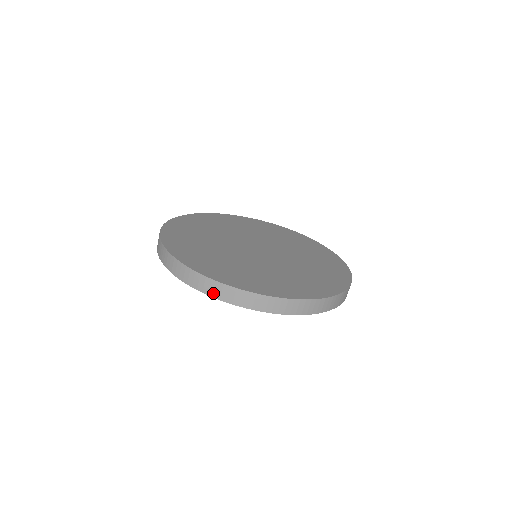
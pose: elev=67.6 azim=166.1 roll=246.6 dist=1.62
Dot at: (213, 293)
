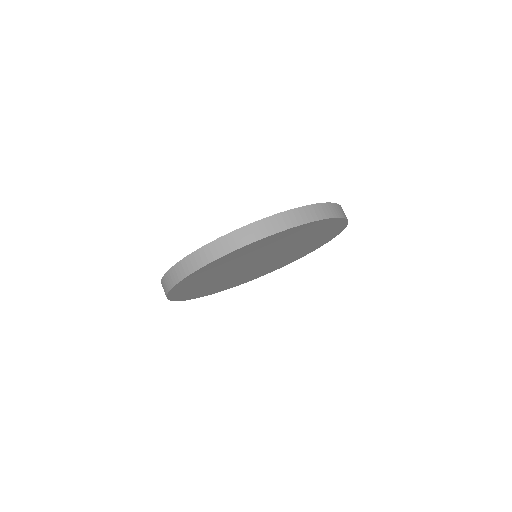
Dot at: (180, 276)
